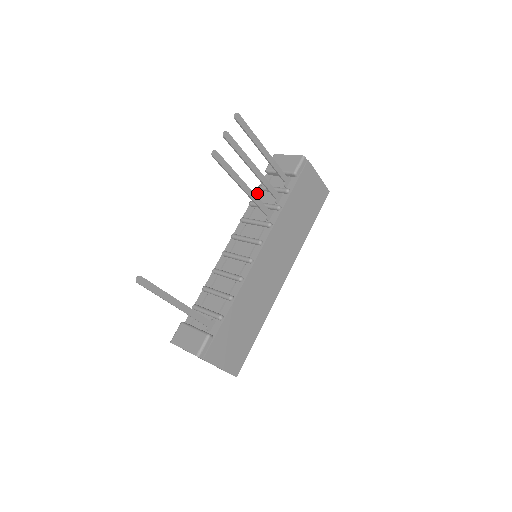
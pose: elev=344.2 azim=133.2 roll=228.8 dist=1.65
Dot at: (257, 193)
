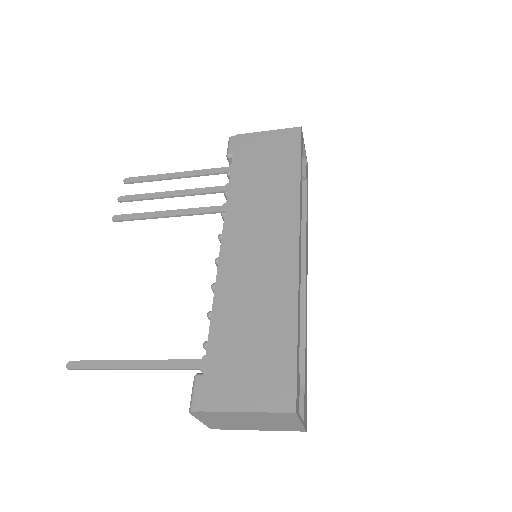
Dot at: occluded
